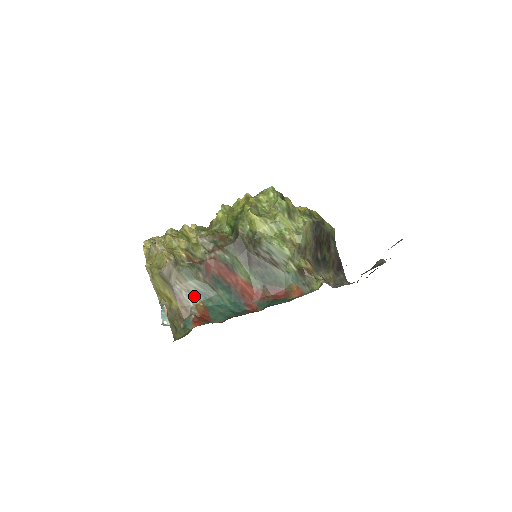
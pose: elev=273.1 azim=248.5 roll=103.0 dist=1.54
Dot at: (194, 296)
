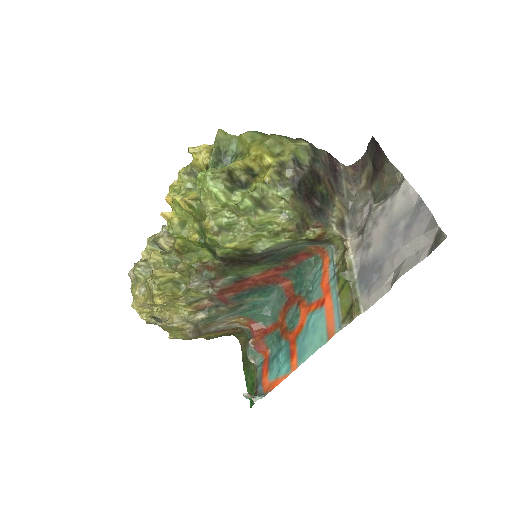
Dot at: (230, 320)
